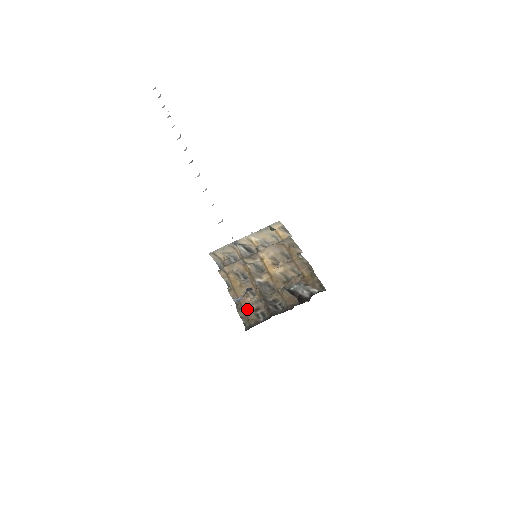
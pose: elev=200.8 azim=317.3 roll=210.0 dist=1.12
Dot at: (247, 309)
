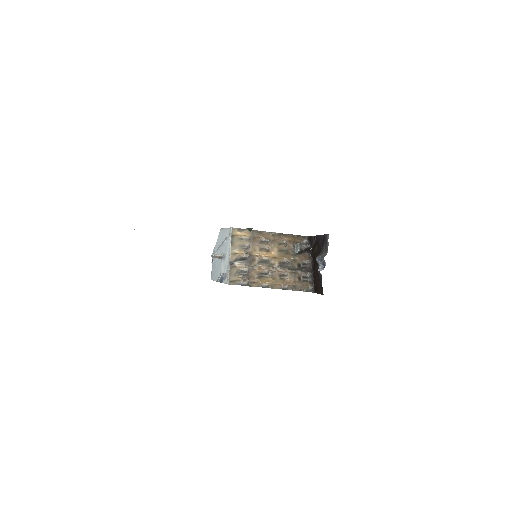
Dot at: (297, 284)
